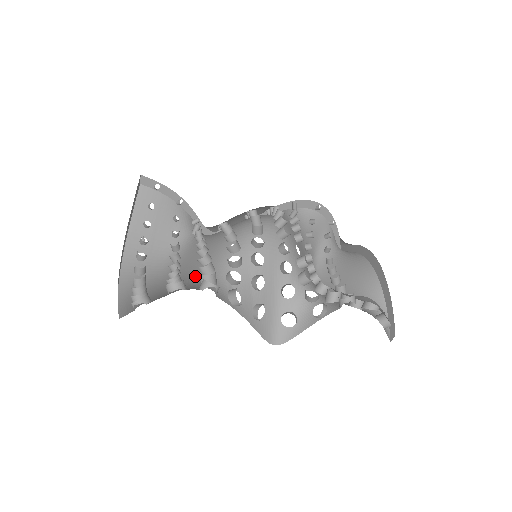
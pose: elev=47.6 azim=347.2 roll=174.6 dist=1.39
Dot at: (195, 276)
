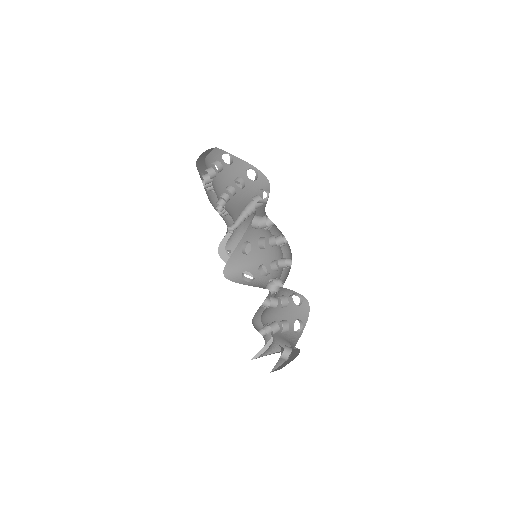
Dot at: occluded
